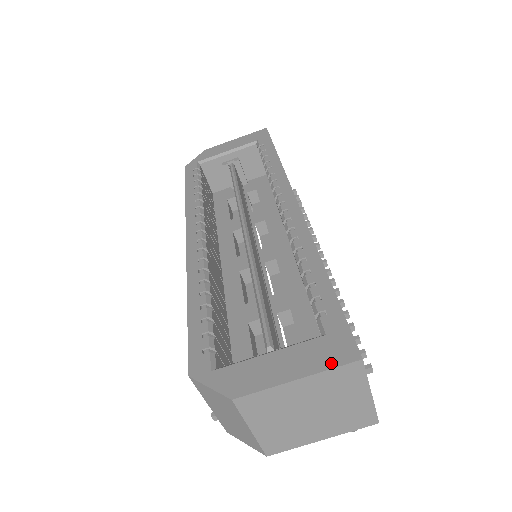
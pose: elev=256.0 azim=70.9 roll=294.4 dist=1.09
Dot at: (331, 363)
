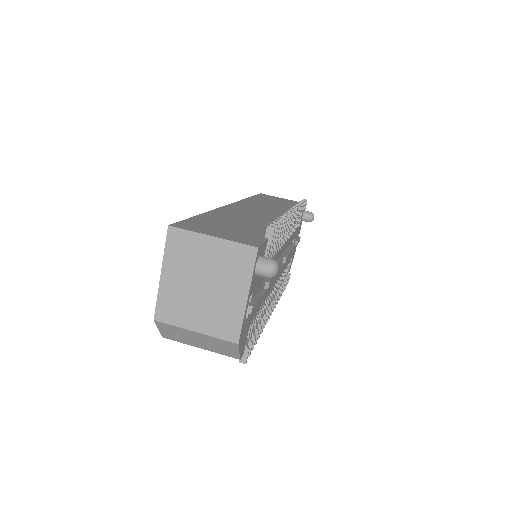
Dot at: (166, 247)
